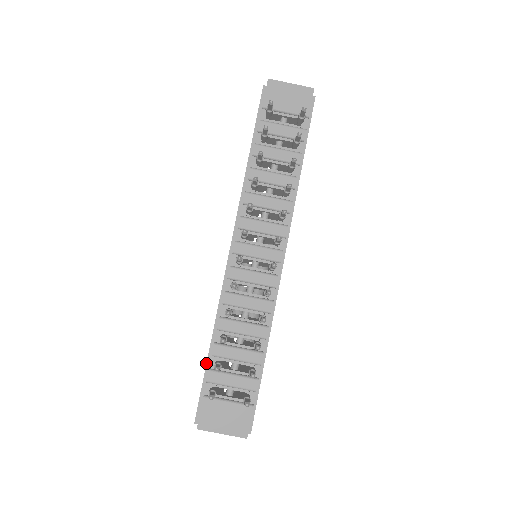
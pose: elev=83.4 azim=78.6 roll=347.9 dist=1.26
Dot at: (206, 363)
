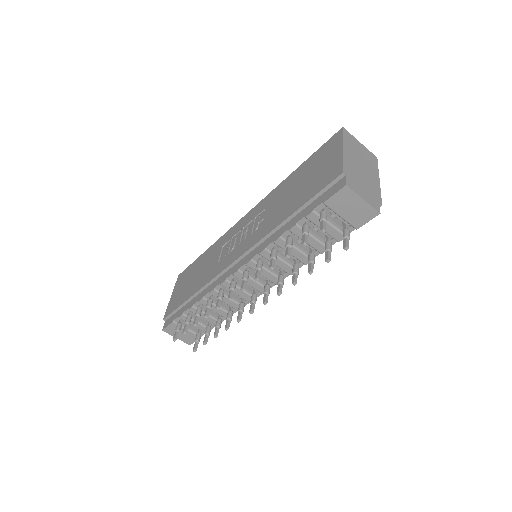
Dot at: (184, 302)
